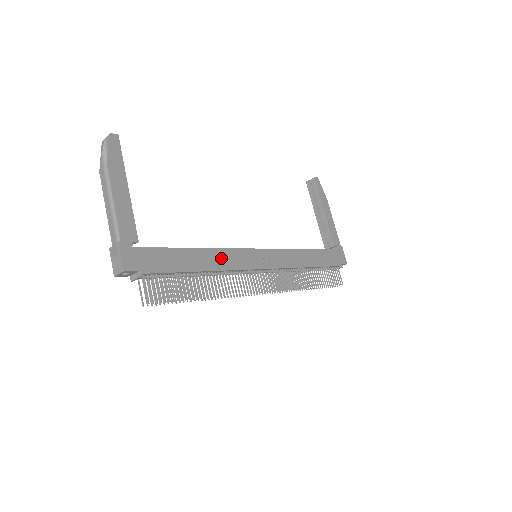
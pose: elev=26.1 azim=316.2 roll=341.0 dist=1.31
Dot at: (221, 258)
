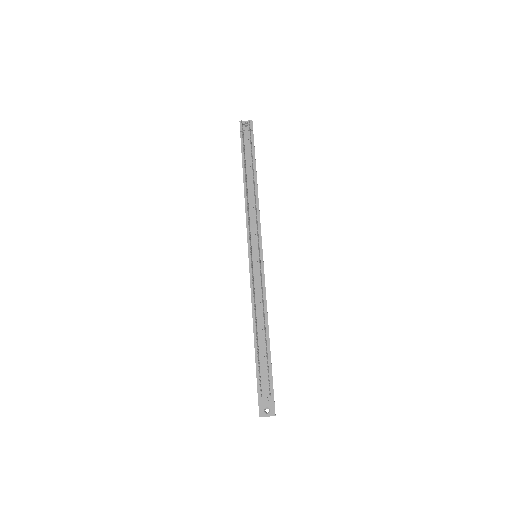
Dot at: occluded
